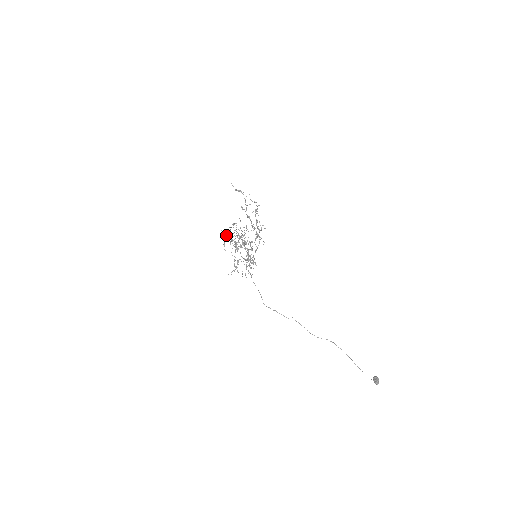
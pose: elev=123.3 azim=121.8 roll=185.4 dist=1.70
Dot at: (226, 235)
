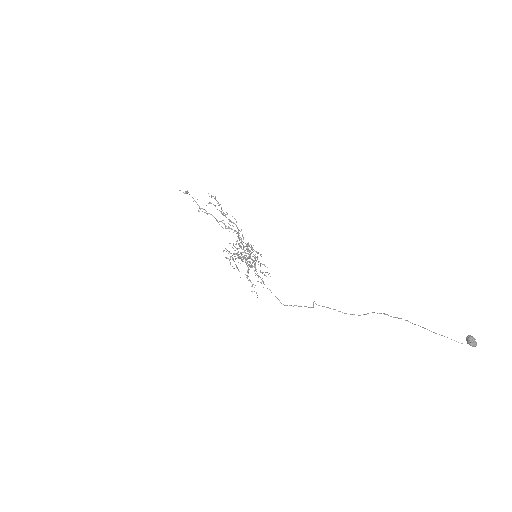
Dot at: occluded
